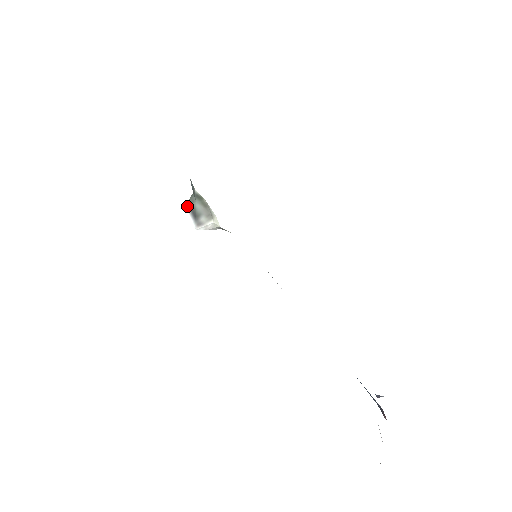
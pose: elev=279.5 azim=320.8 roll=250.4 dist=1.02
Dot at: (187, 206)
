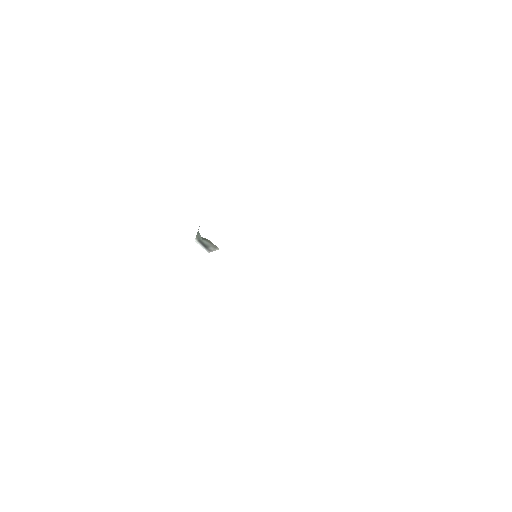
Dot at: (197, 240)
